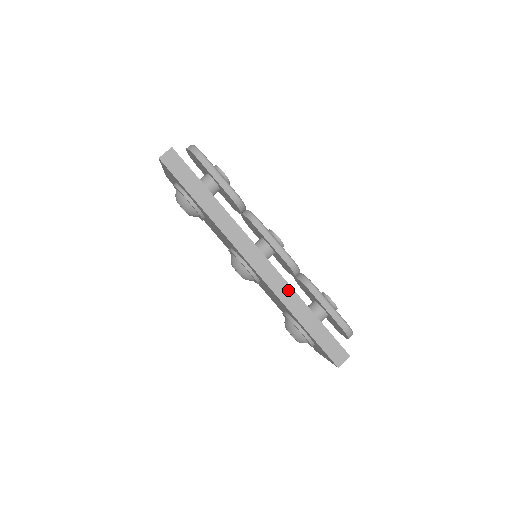
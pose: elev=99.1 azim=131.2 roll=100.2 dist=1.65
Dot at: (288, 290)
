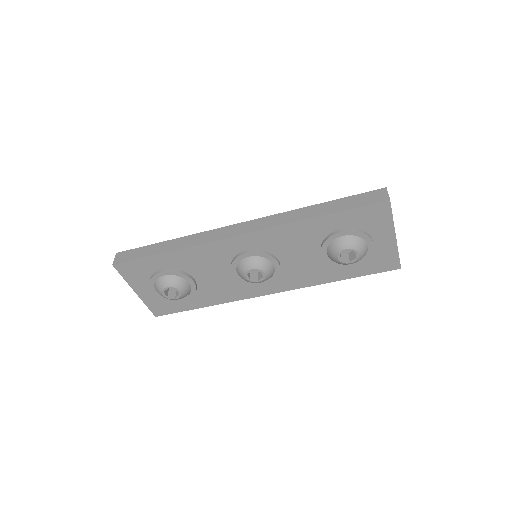
Dot at: (285, 215)
